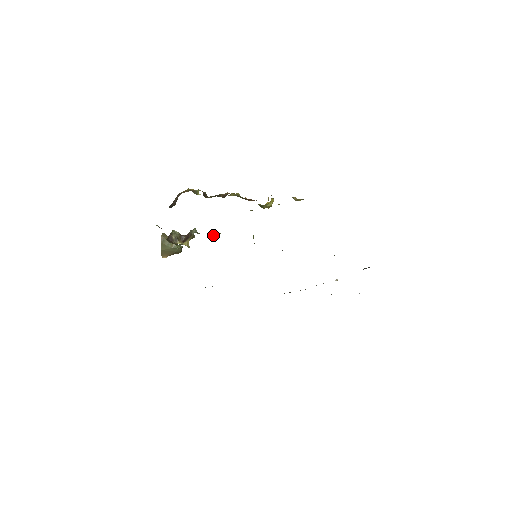
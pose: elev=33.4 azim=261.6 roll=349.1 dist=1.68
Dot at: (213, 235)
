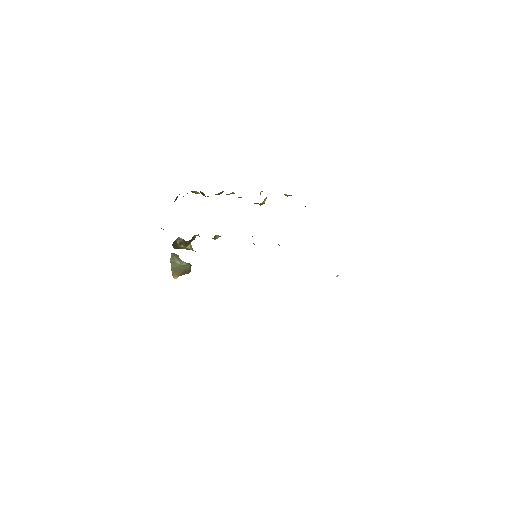
Dot at: (214, 238)
